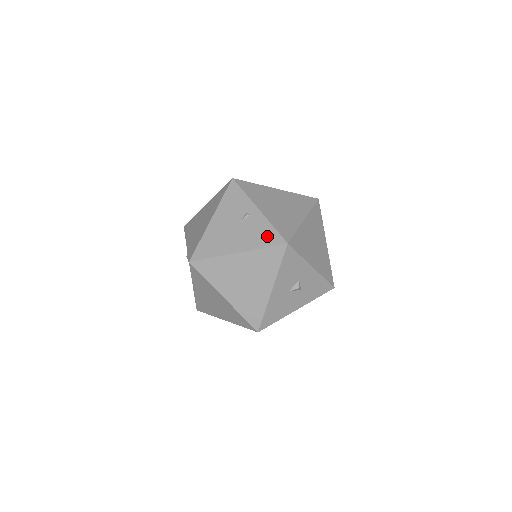
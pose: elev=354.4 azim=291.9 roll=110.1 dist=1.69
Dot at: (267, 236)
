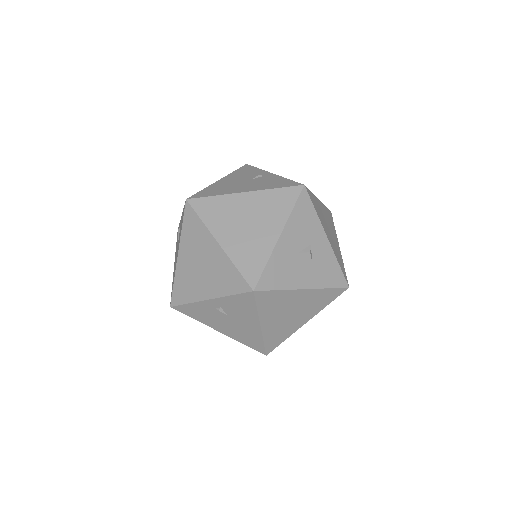
Dot at: (281, 183)
